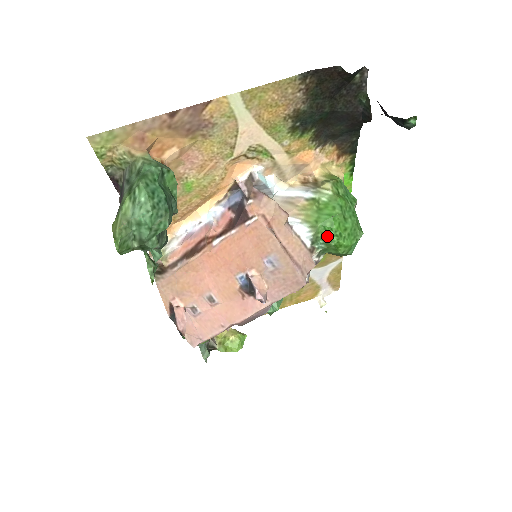
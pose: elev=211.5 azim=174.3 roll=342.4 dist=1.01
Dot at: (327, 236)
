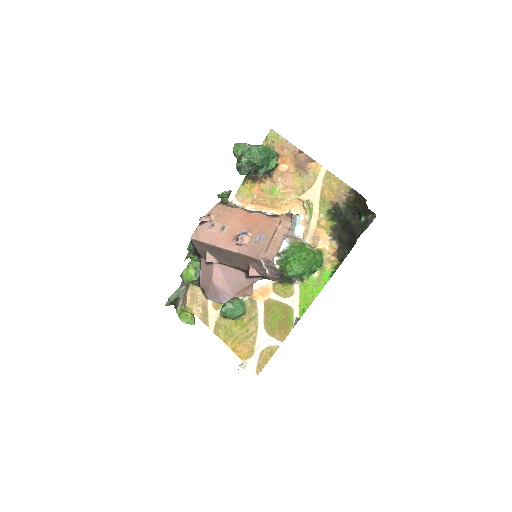
Dot at: (290, 255)
